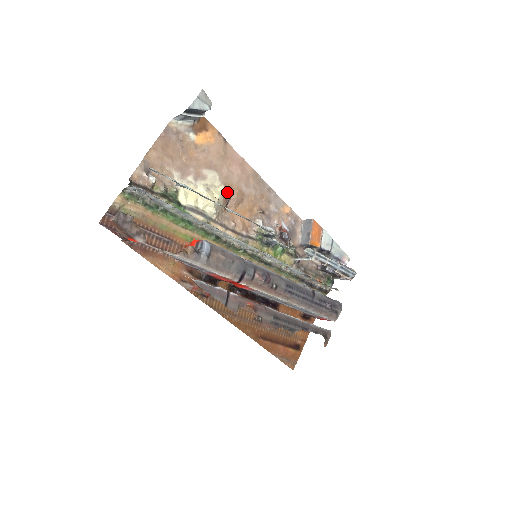
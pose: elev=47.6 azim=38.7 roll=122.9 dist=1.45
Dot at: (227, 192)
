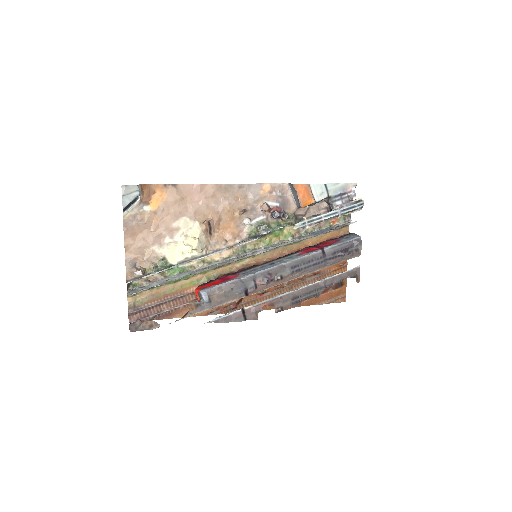
Dot at: (203, 223)
